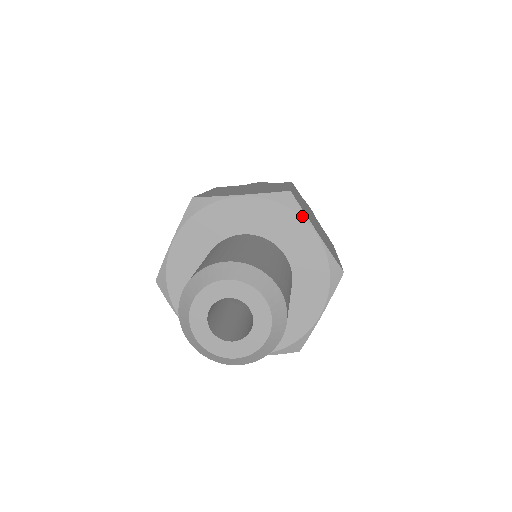
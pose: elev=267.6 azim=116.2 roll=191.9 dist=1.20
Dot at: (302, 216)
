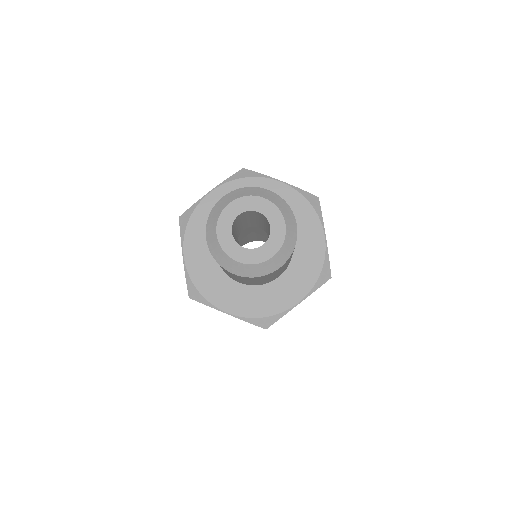
Dot at: (262, 176)
